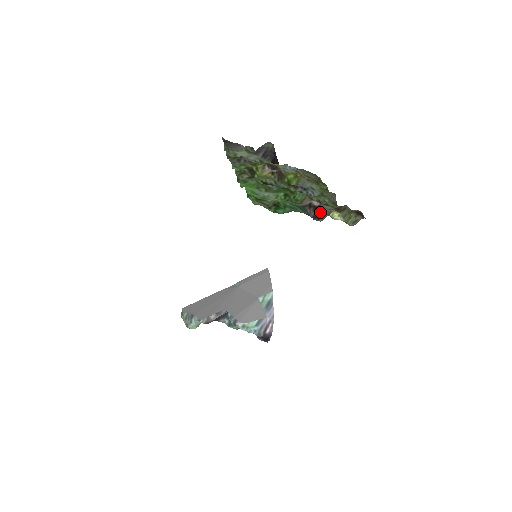
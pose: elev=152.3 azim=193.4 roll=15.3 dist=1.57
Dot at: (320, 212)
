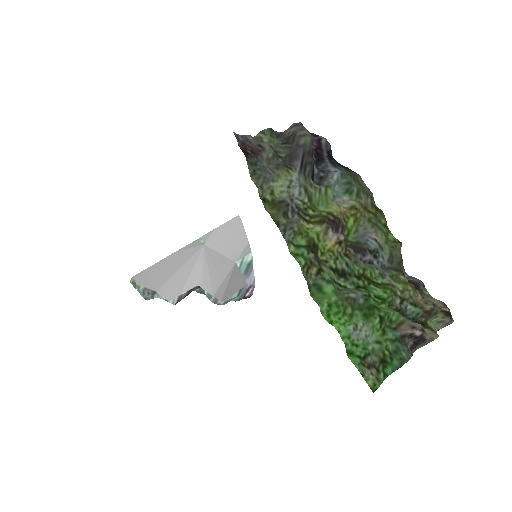
Dot at: (420, 342)
